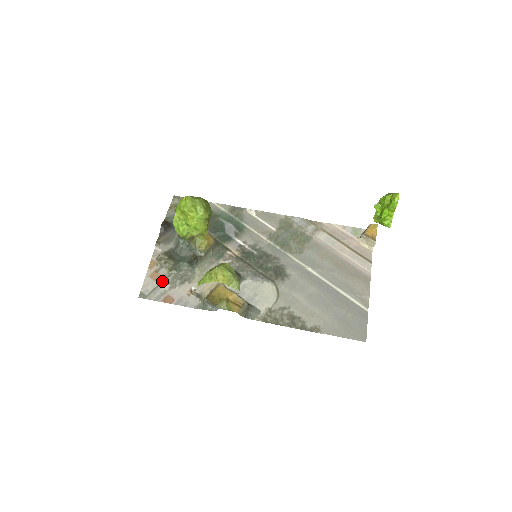
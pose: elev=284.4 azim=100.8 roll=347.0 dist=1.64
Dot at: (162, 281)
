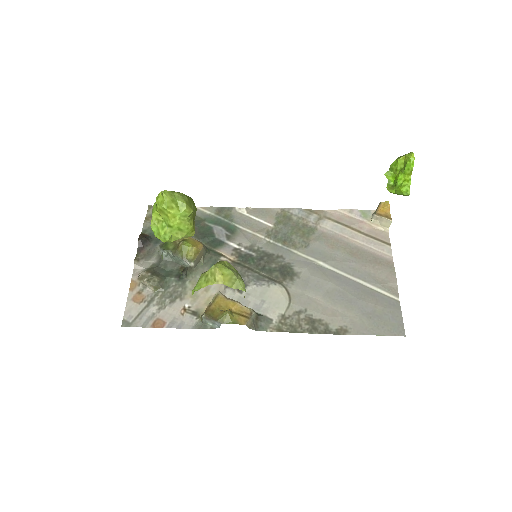
Dot at: (148, 303)
